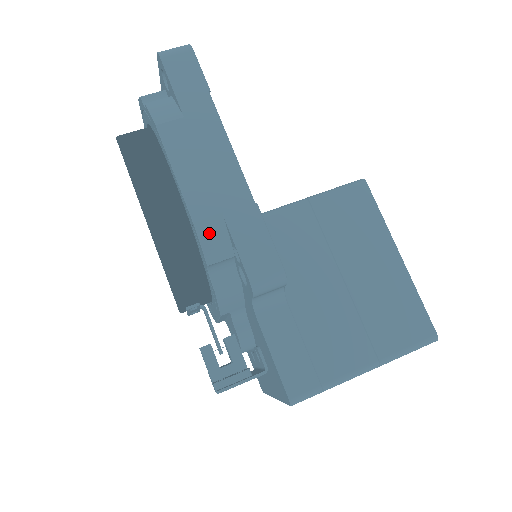
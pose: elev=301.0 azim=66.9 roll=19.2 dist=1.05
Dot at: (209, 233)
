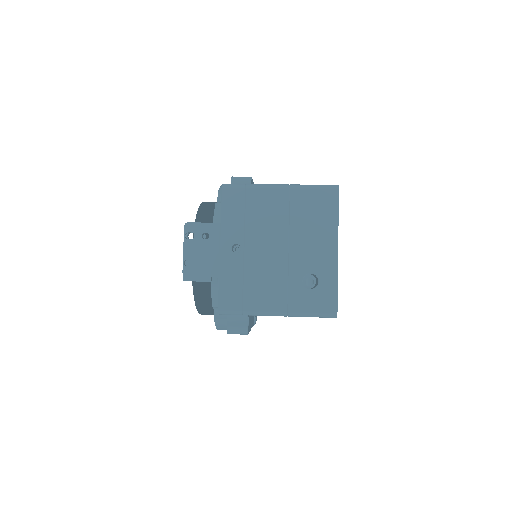
Dot at: occluded
